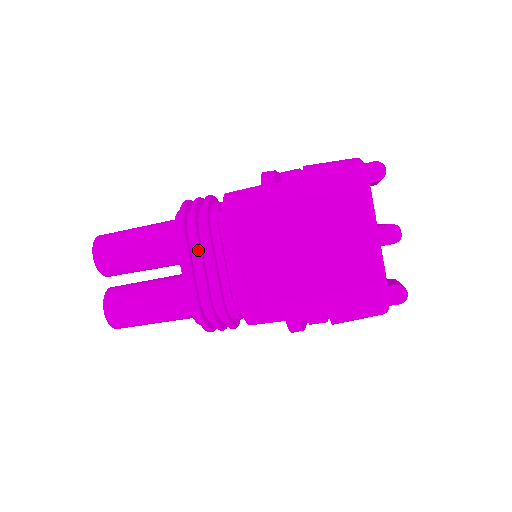
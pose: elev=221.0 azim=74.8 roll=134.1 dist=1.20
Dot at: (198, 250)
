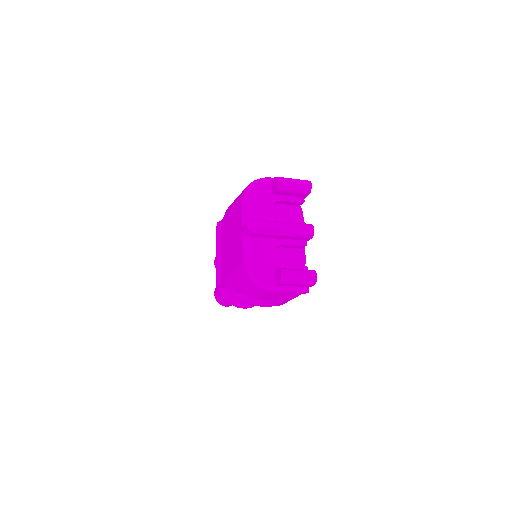
Dot at: occluded
